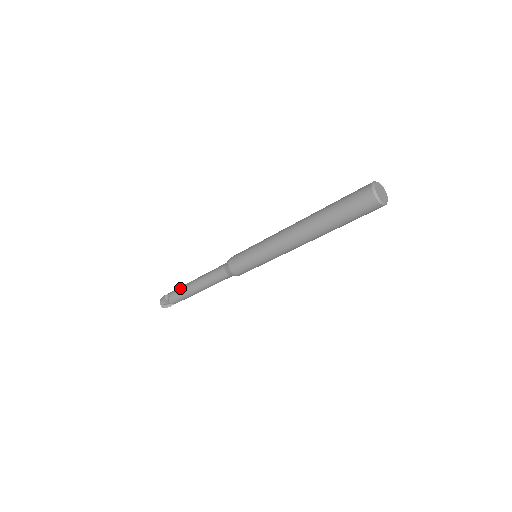
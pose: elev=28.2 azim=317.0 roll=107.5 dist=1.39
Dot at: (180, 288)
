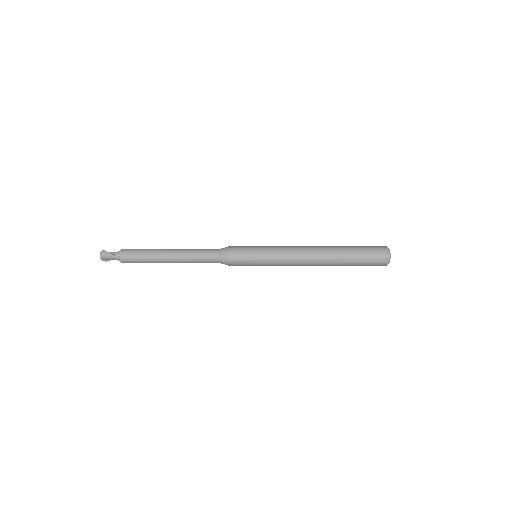
Dot at: (144, 258)
